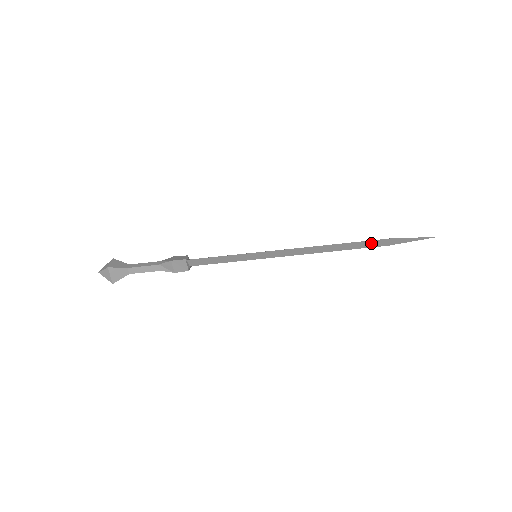
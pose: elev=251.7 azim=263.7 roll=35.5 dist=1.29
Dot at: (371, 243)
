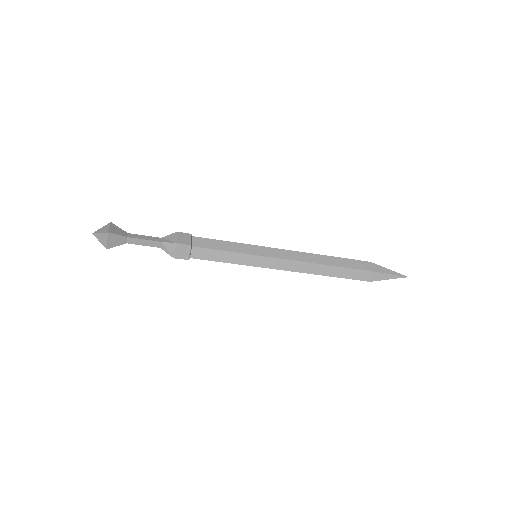
Dot at: (354, 276)
